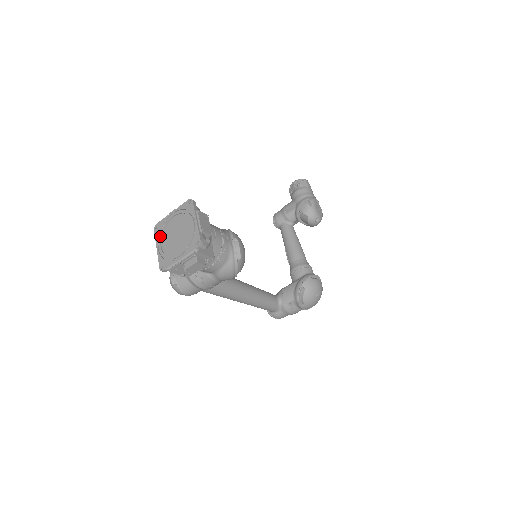
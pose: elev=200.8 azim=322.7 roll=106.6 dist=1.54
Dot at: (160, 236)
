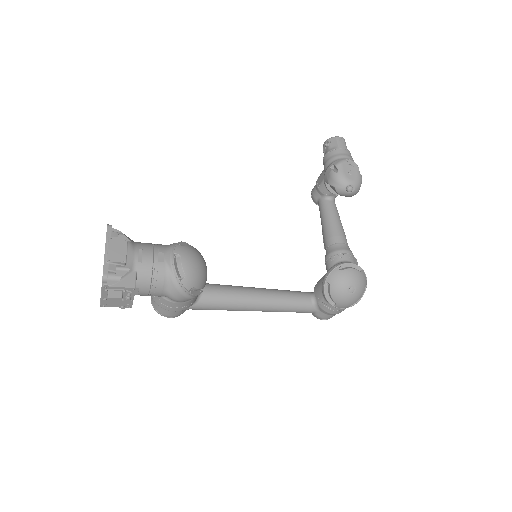
Dot at: occluded
